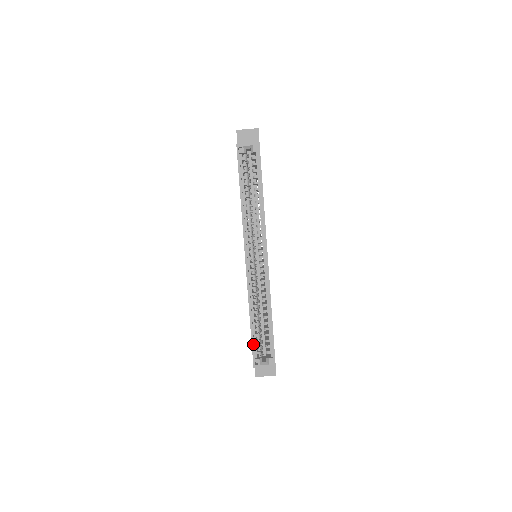
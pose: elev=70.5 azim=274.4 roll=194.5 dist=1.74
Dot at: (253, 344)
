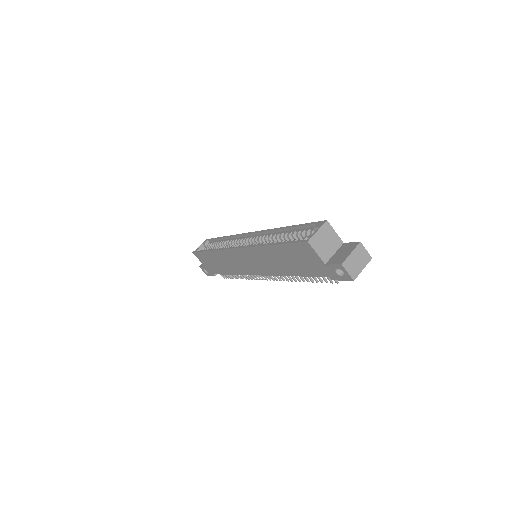
Dot at: (289, 242)
